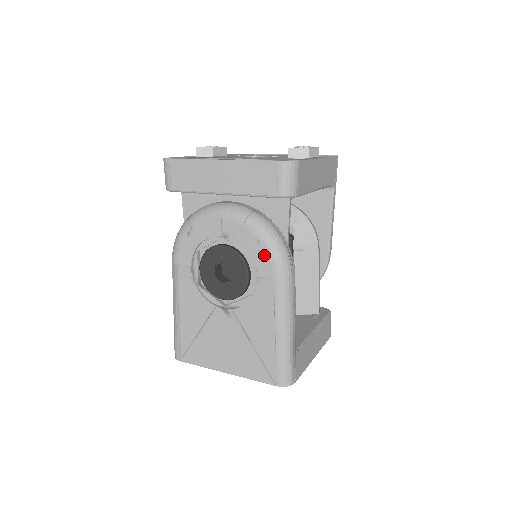
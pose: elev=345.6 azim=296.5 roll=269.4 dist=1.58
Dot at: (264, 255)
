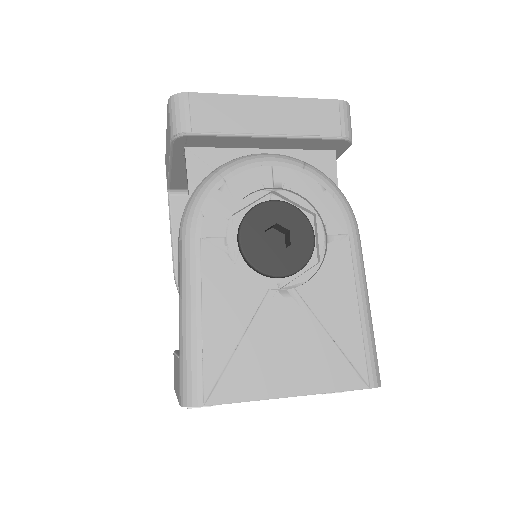
Dot at: (333, 205)
